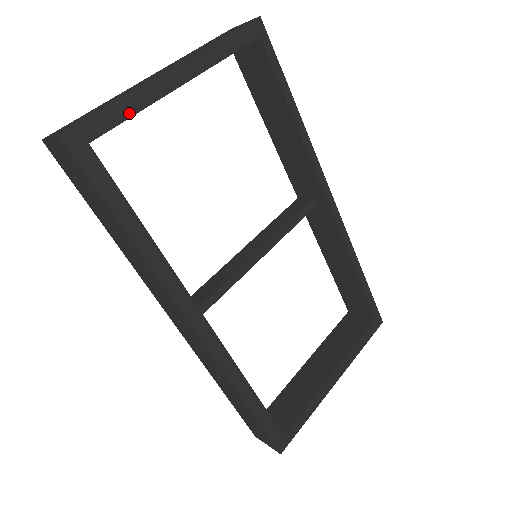
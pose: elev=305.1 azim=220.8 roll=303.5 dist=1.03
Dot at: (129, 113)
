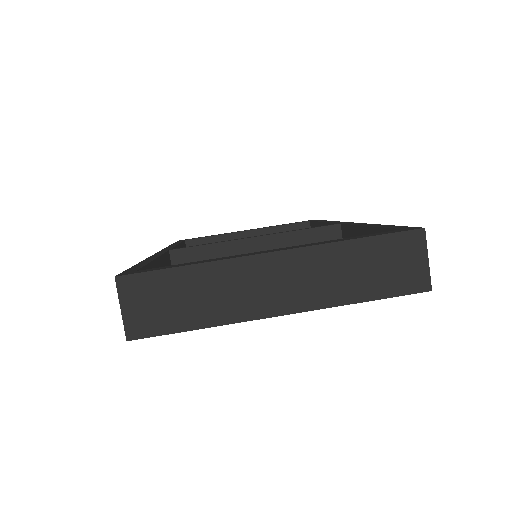
Dot at: occluded
